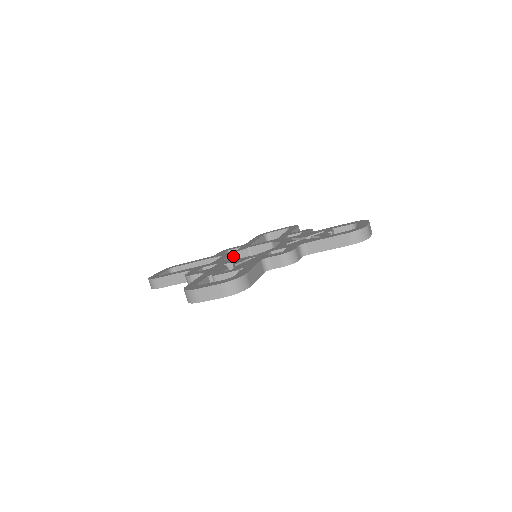
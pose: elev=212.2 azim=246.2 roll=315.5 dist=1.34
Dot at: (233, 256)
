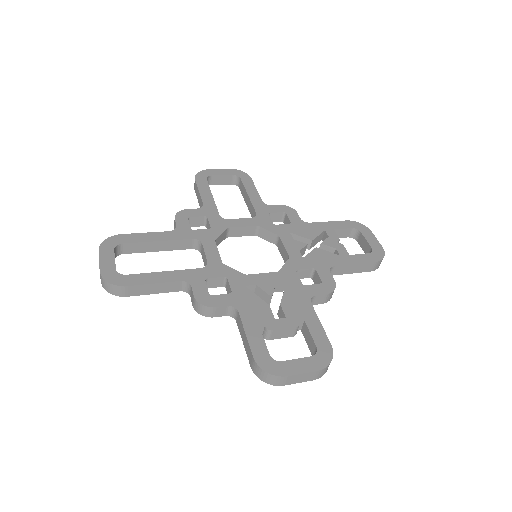
Dot at: (215, 243)
